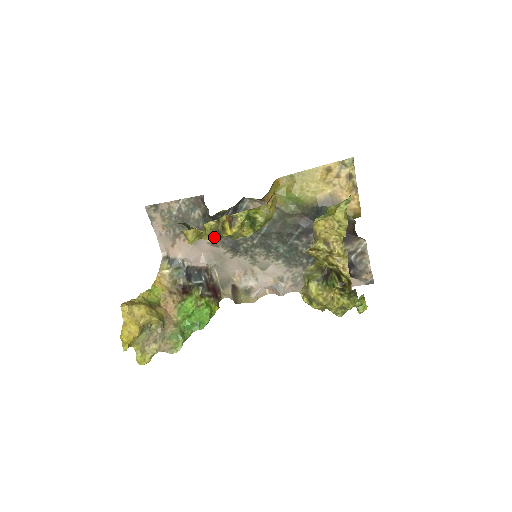
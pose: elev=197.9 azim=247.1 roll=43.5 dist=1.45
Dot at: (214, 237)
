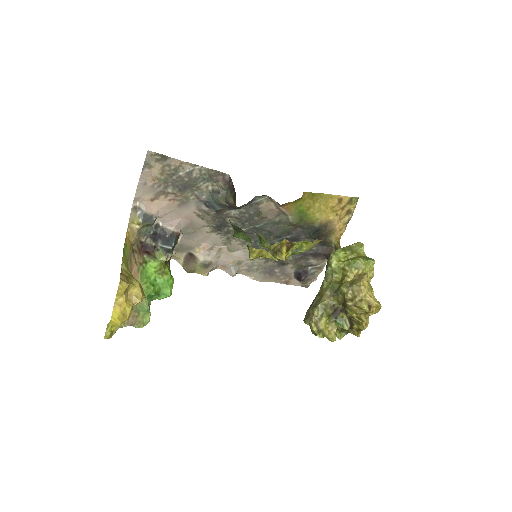
Dot at: occluded
